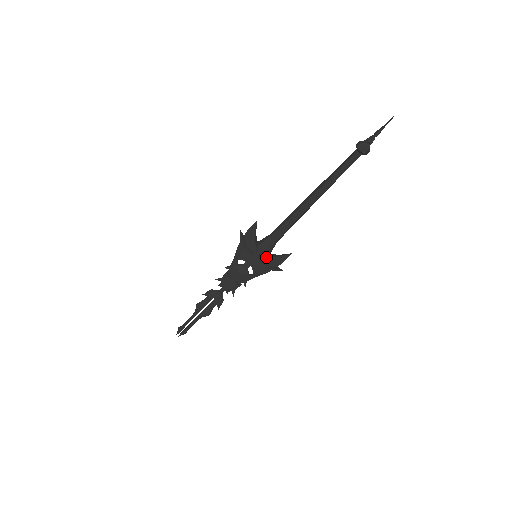
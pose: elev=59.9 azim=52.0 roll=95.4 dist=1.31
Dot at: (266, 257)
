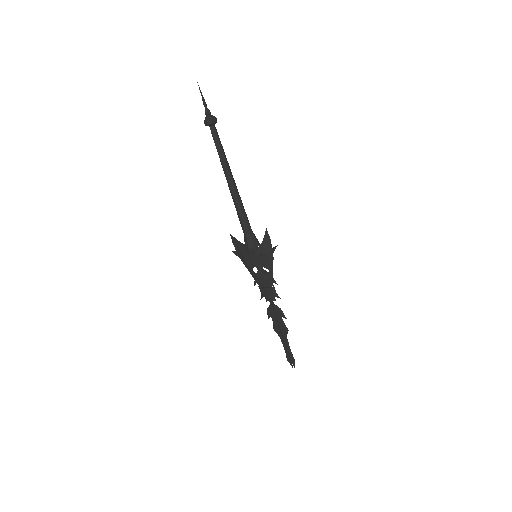
Dot at: (258, 249)
